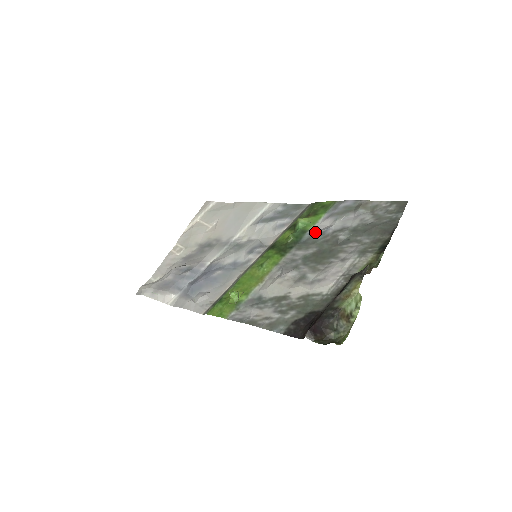
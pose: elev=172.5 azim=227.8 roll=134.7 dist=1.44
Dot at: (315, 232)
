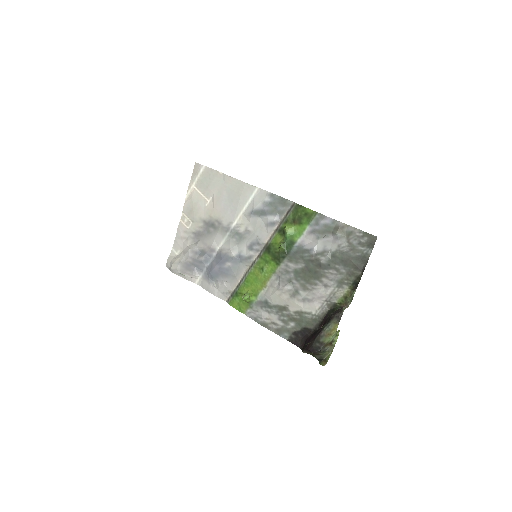
Dot at: (301, 247)
